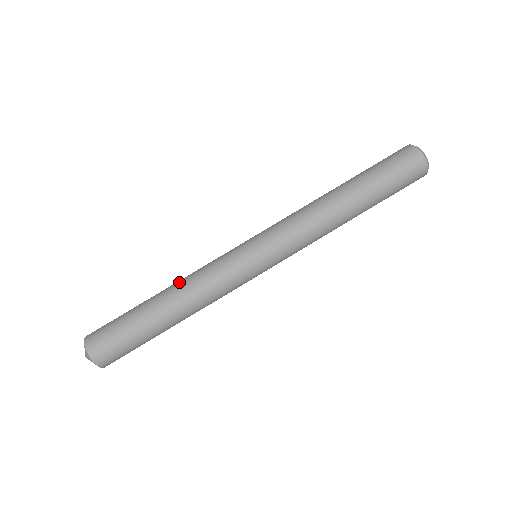
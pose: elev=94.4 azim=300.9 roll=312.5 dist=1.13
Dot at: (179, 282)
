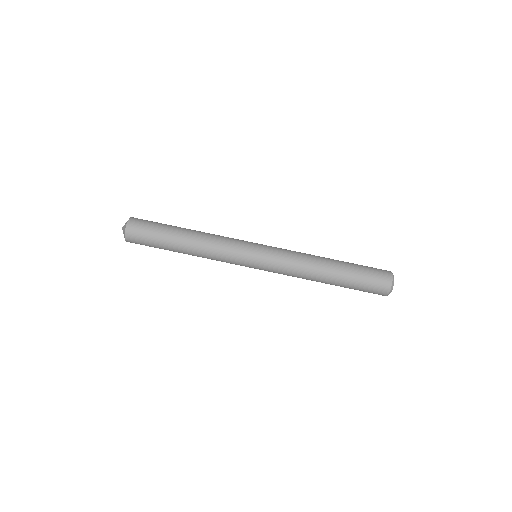
Dot at: occluded
